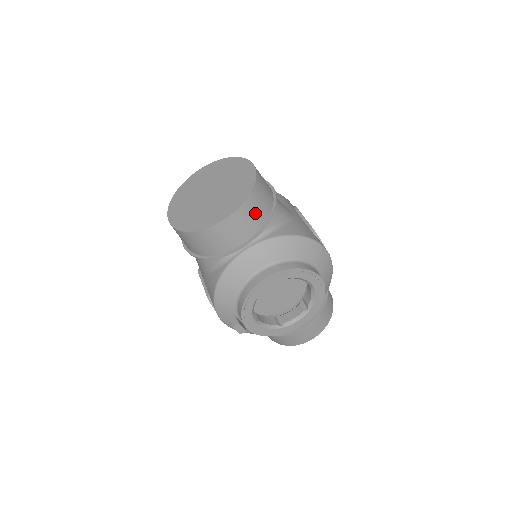
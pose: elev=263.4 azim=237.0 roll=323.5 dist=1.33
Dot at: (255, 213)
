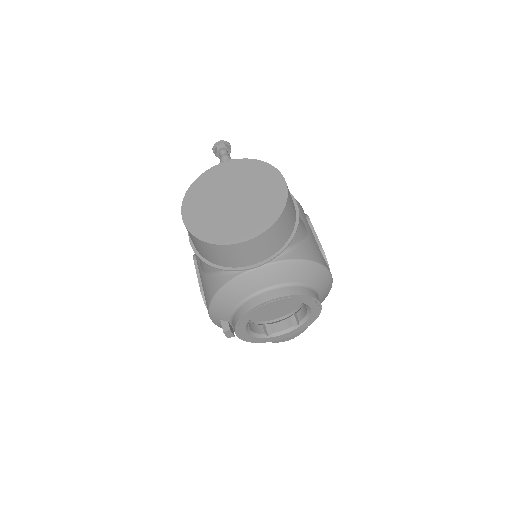
Dot at: (277, 237)
